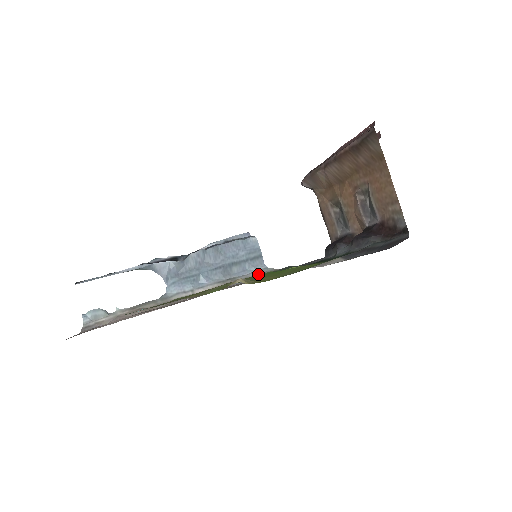
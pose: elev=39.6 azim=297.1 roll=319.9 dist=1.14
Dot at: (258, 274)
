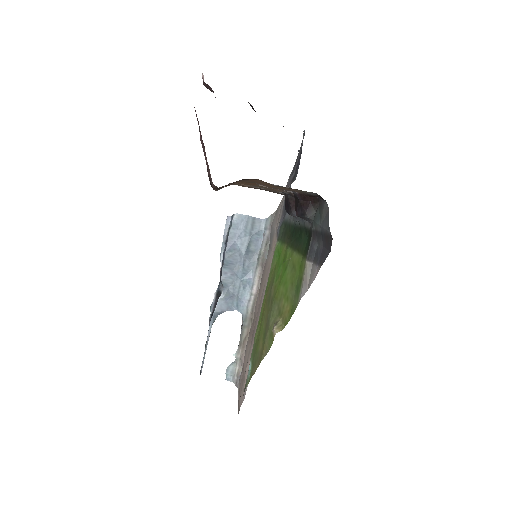
Dot at: (268, 232)
